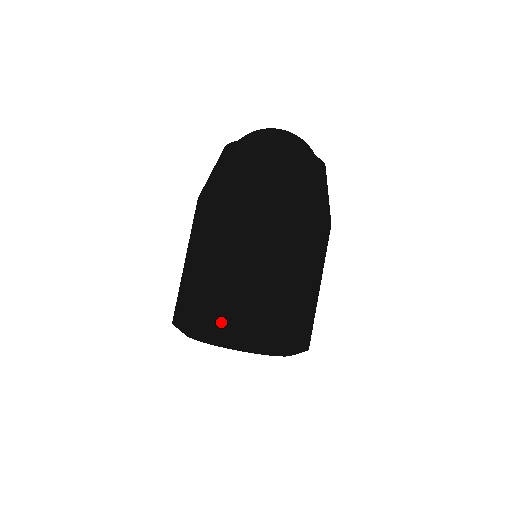
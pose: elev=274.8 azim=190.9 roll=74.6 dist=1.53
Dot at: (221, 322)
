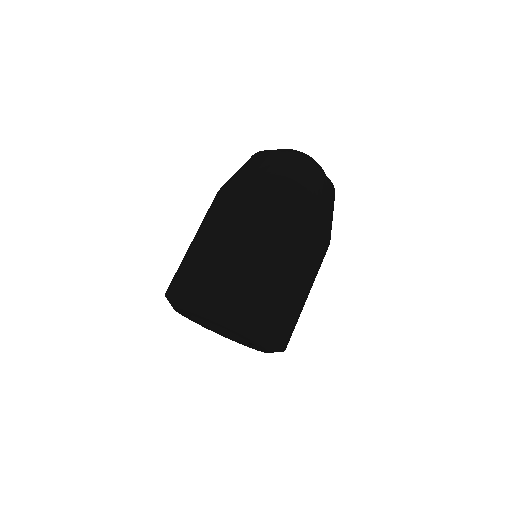
Dot at: (179, 281)
